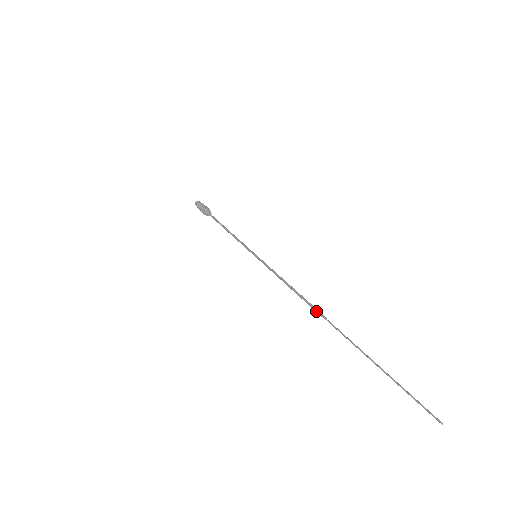
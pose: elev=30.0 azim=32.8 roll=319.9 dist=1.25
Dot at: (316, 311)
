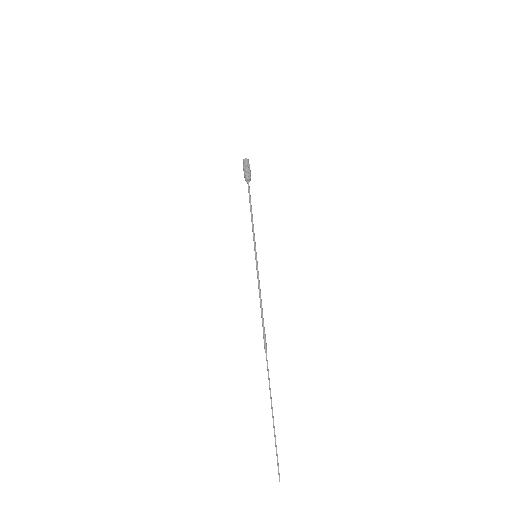
Dot at: occluded
